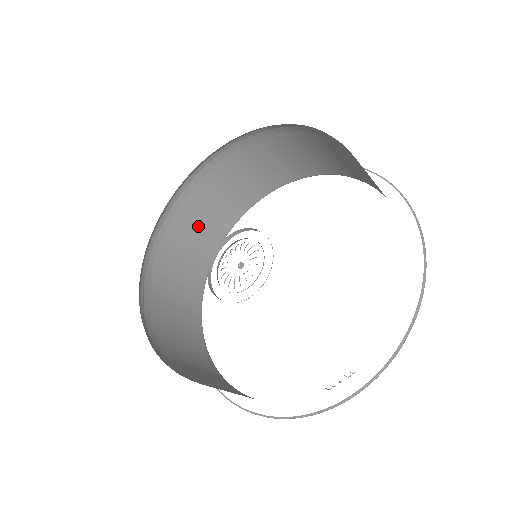
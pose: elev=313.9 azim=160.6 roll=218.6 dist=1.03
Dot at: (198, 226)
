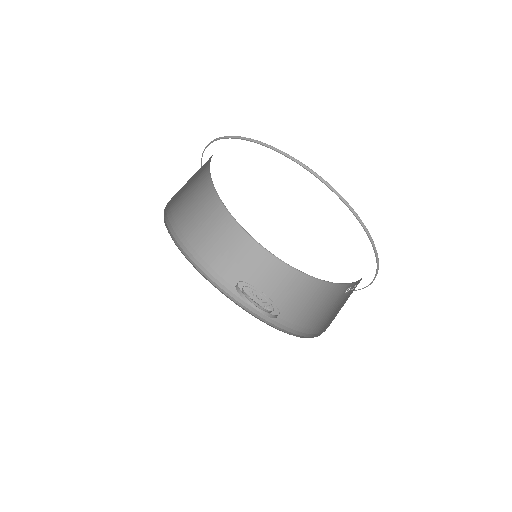
Dot at: (193, 205)
